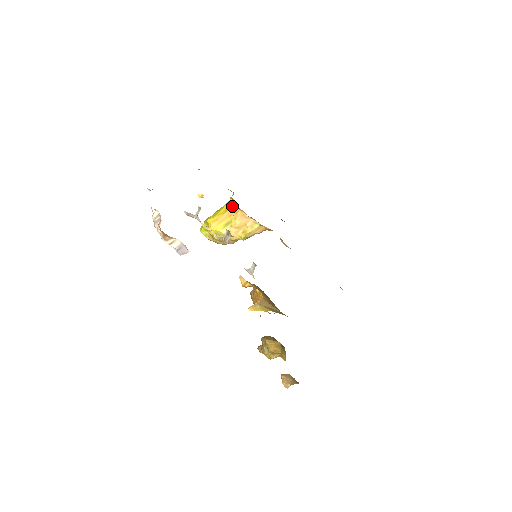
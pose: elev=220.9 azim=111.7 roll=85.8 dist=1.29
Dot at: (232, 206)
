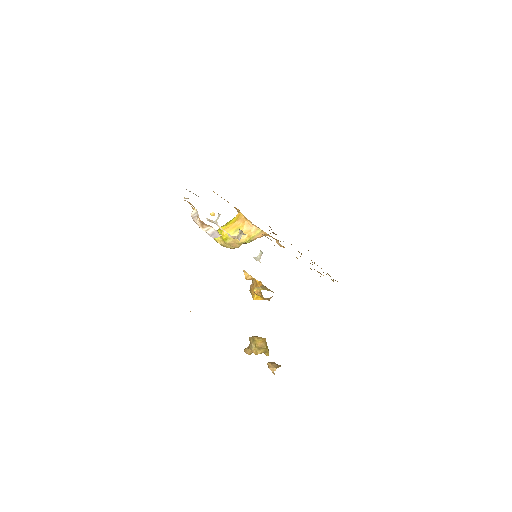
Dot at: (240, 218)
